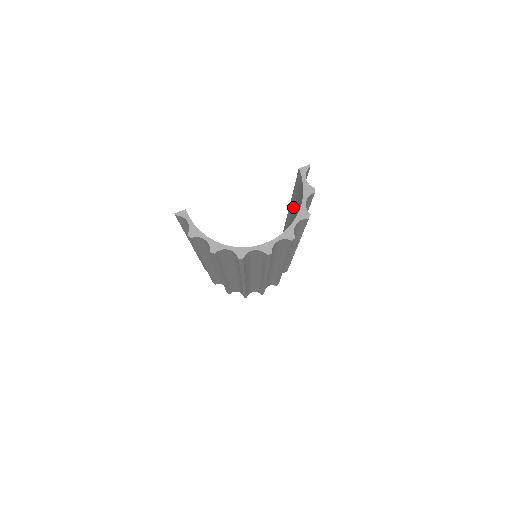
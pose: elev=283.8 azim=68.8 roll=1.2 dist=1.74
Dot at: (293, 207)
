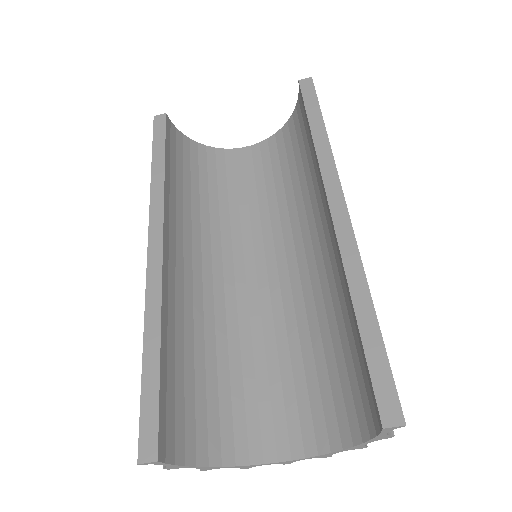
Dot at: (344, 281)
